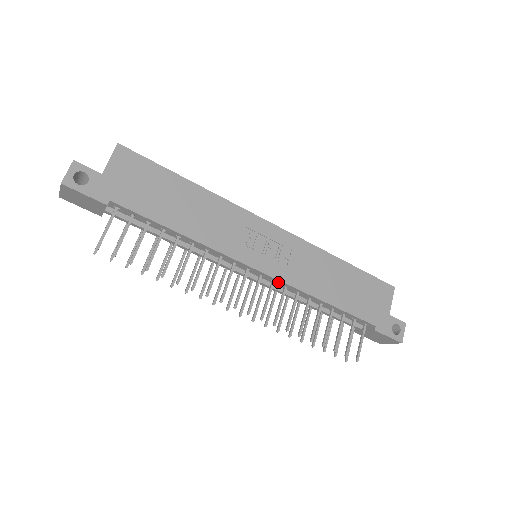
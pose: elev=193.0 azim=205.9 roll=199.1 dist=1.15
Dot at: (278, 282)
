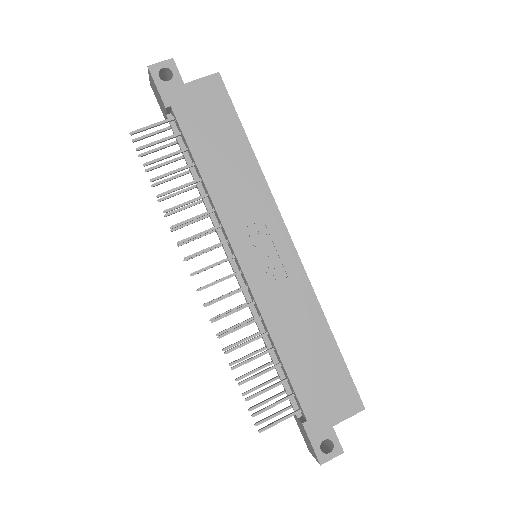
Dot at: (250, 291)
